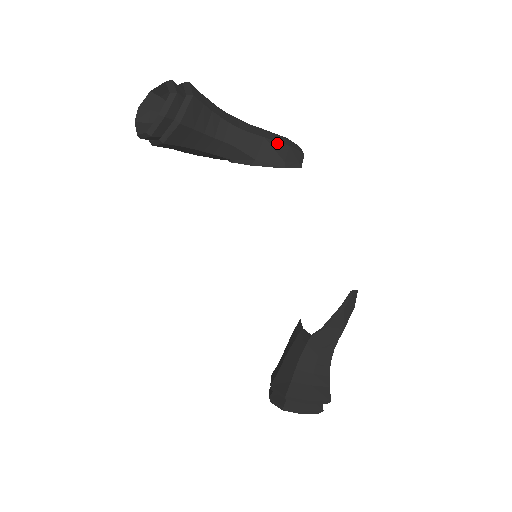
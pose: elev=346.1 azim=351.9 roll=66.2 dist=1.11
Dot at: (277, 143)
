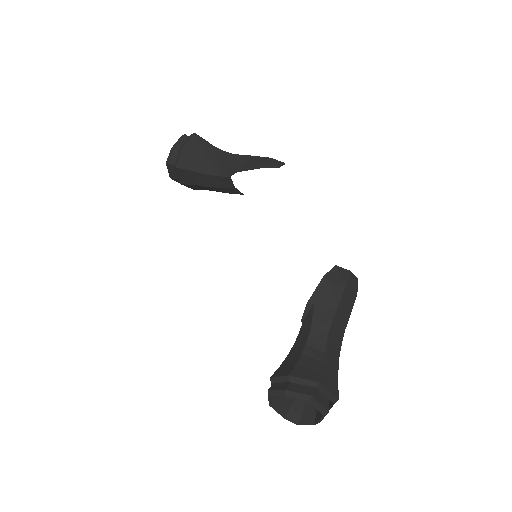
Dot at: (260, 157)
